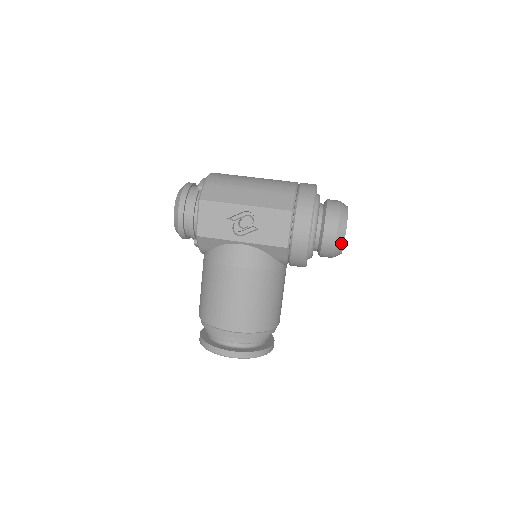
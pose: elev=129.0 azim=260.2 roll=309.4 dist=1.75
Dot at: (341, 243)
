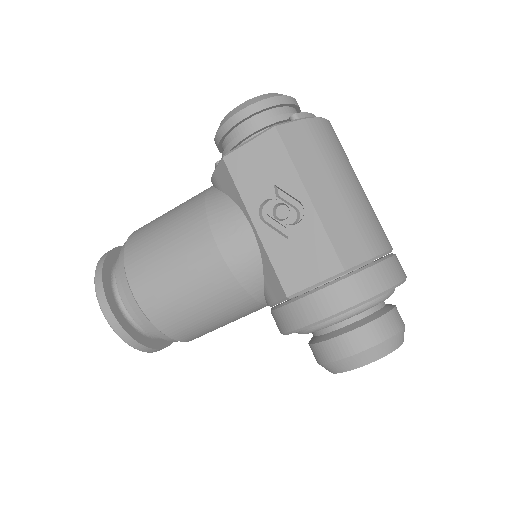
Dot at: (345, 367)
